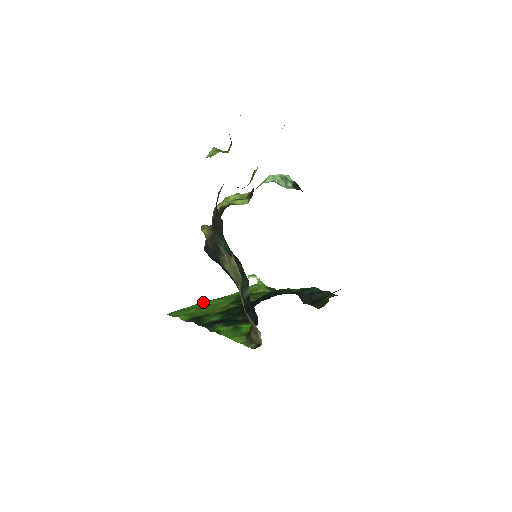
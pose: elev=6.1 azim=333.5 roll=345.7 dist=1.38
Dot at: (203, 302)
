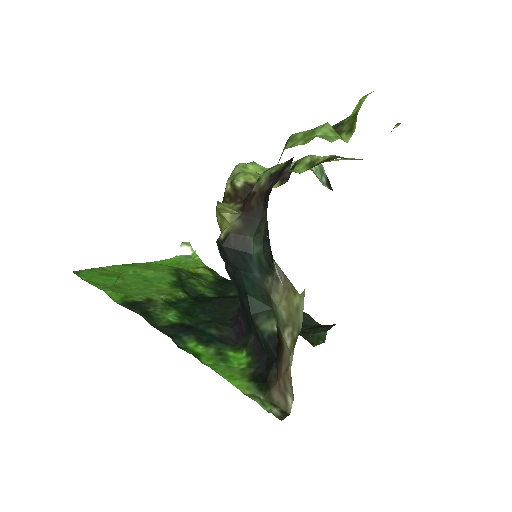
Dot at: (124, 265)
